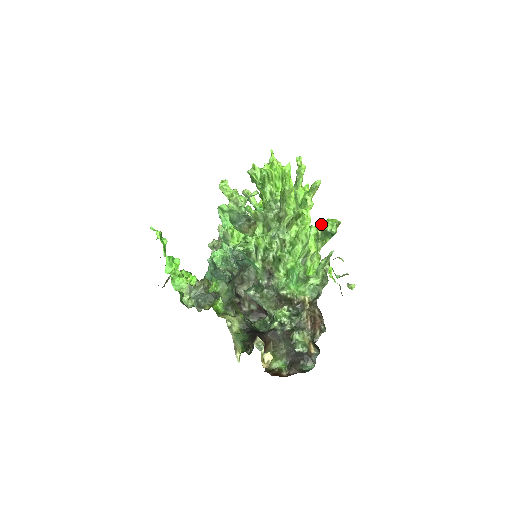
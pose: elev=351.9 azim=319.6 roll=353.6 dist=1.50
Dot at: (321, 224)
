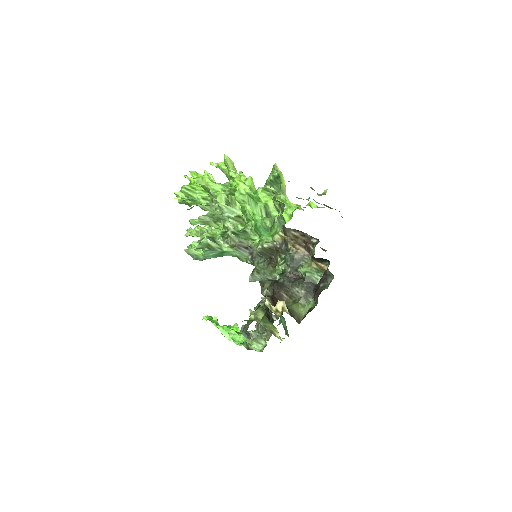
Dot at: occluded
